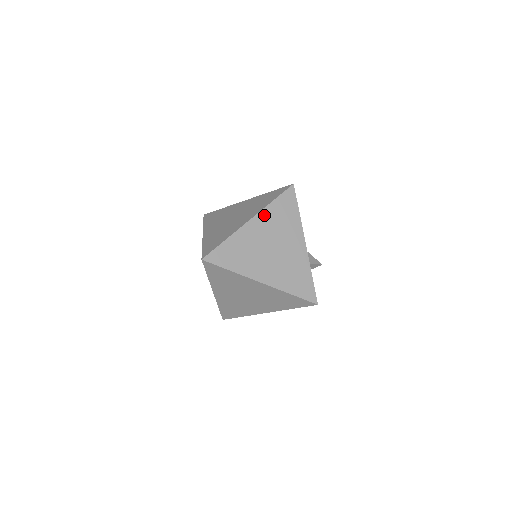
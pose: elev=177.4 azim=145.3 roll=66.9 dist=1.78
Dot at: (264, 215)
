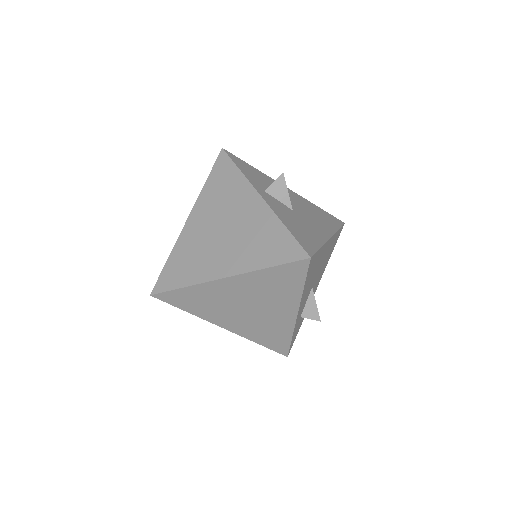
Dot at: (247, 278)
